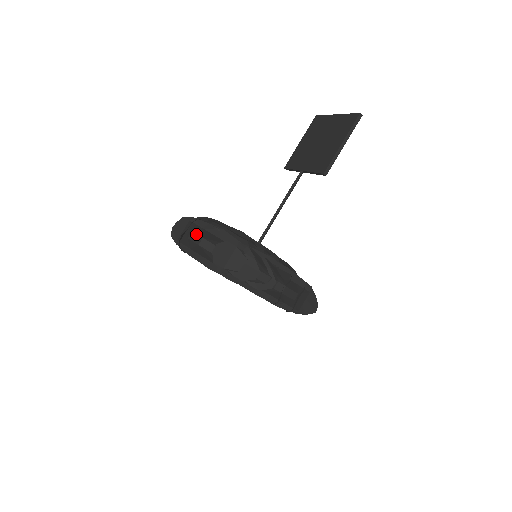
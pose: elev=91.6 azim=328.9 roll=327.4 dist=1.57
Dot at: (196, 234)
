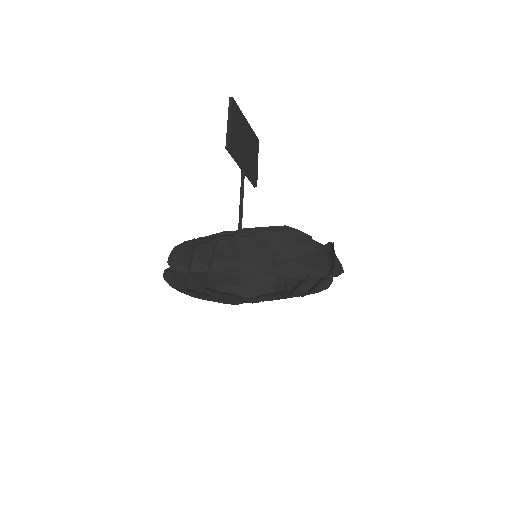
Dot at: occluded
